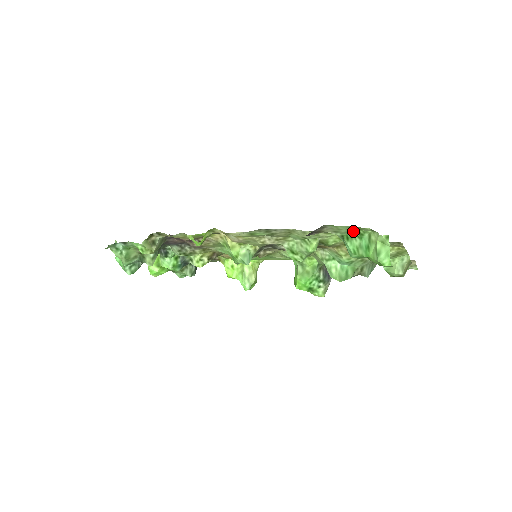
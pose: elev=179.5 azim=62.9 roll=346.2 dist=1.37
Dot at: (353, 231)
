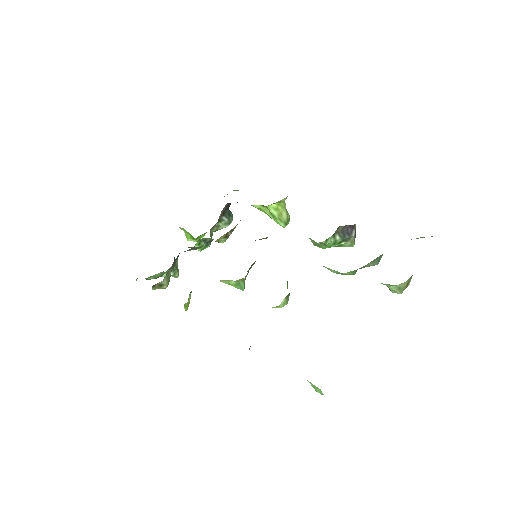
Dot at: occluded
